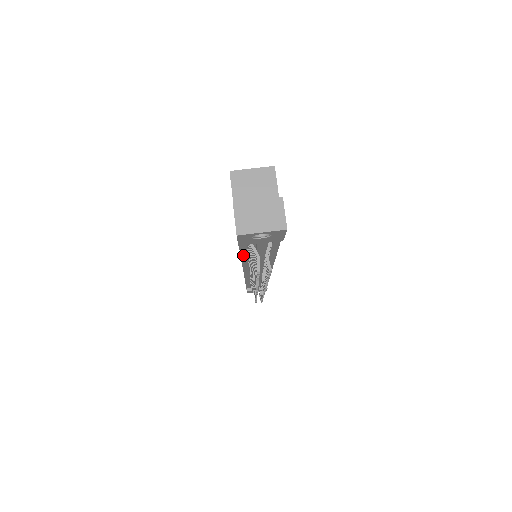
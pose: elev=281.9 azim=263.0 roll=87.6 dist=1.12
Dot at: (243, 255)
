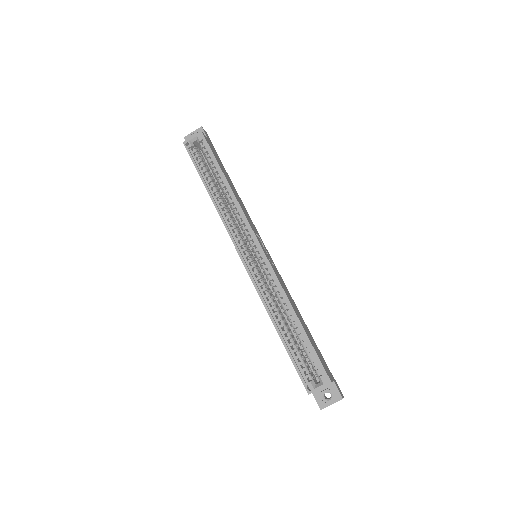
Dot at: occluded
